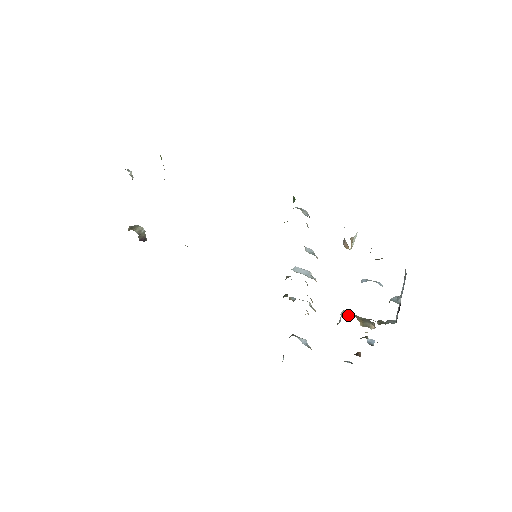
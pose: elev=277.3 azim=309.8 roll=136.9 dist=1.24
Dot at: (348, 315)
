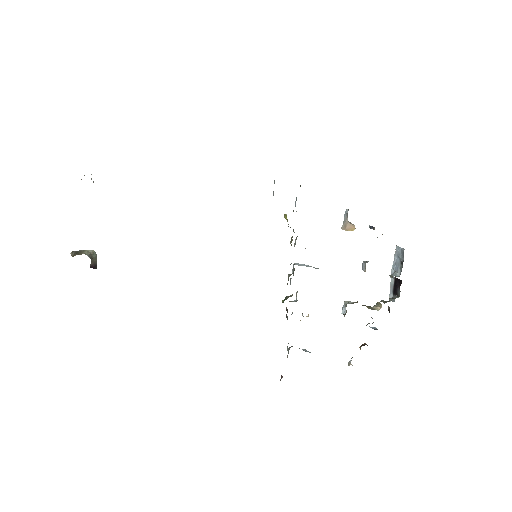
Dot at: (353, 303)
